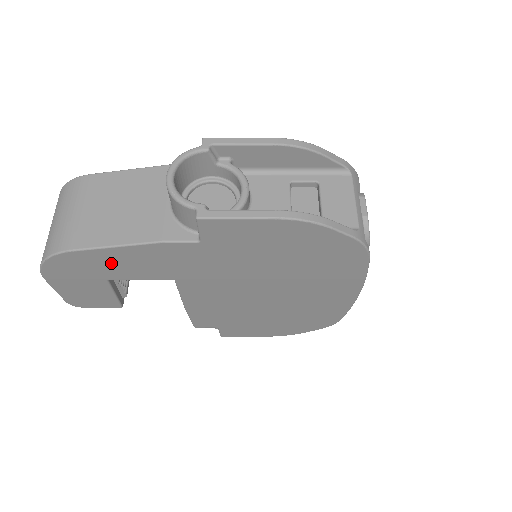
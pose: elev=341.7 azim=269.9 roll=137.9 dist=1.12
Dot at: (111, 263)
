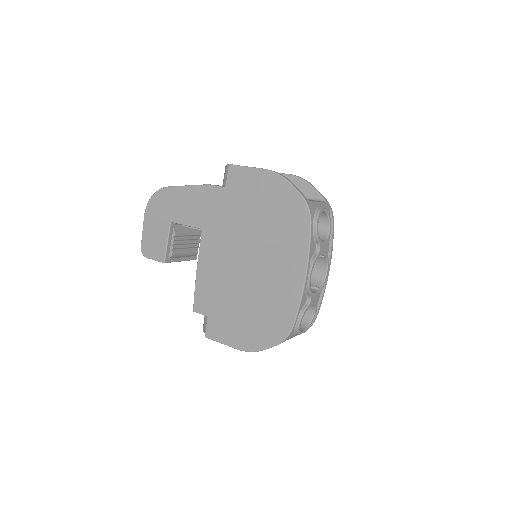
Dot at: (179, 202)
